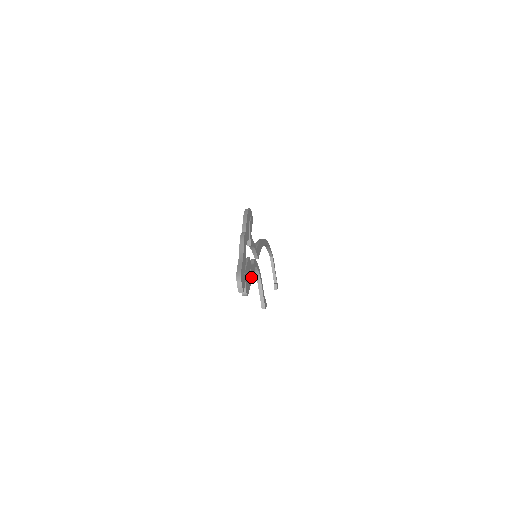
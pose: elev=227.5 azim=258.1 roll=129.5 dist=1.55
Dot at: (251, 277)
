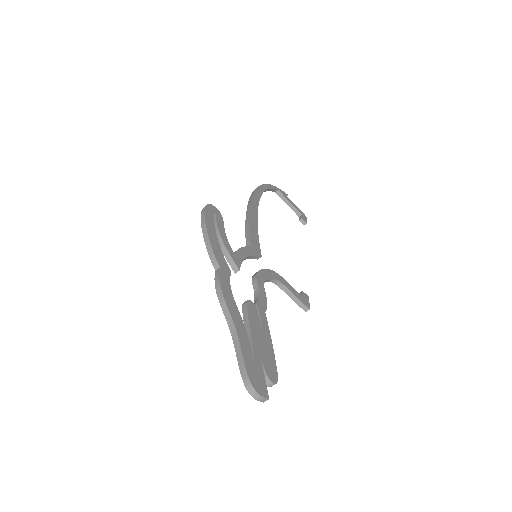
Dot at: (266, 326)
